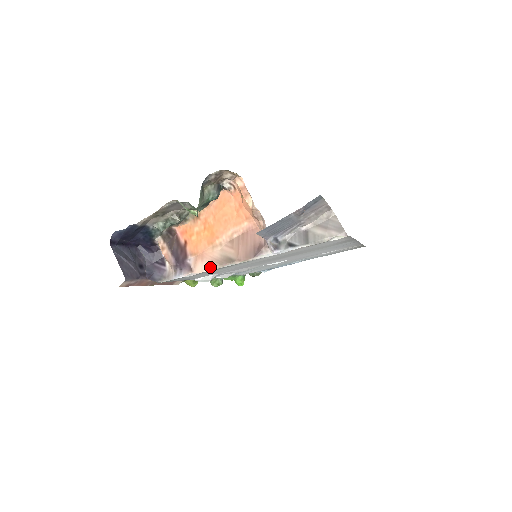
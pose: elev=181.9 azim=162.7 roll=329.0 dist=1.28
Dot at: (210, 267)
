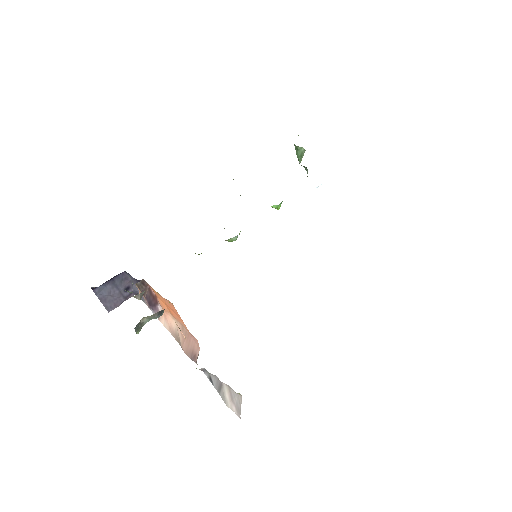
Dot at: (168, 330)
